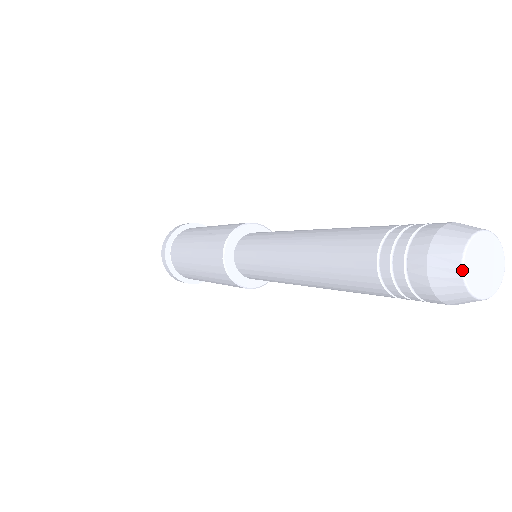
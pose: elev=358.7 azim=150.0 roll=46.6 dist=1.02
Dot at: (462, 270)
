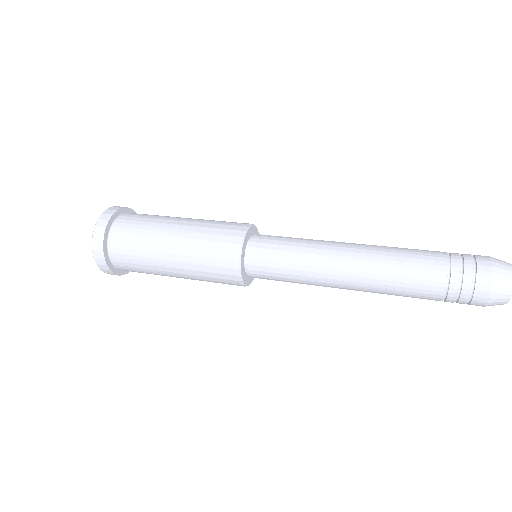
Dot at: occluded
